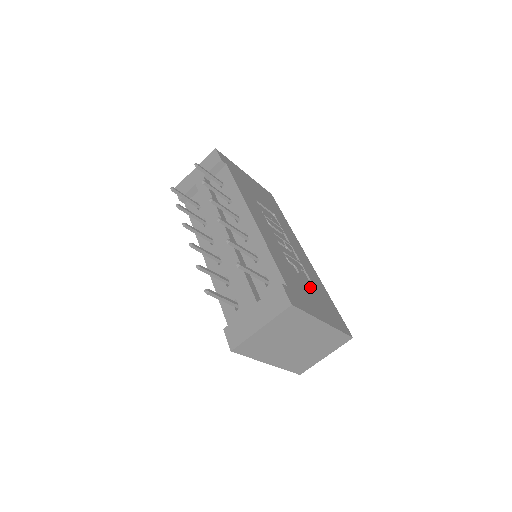
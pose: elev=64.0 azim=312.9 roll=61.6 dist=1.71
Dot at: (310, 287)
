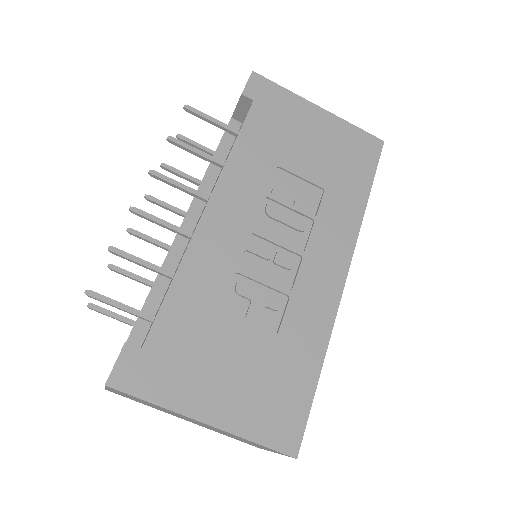
Dot at: (251, 347)
